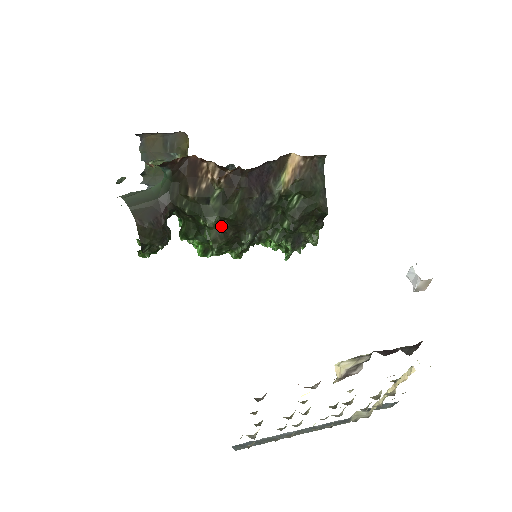
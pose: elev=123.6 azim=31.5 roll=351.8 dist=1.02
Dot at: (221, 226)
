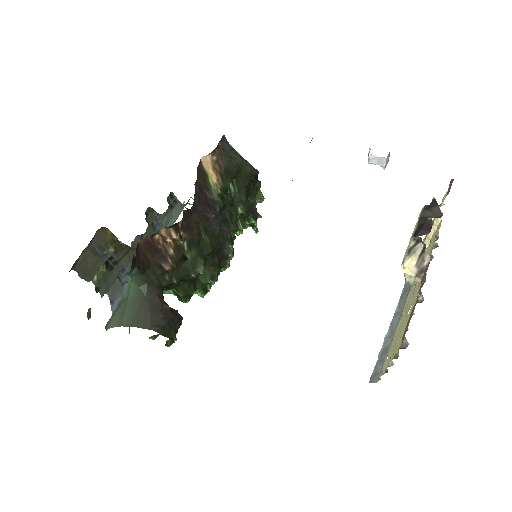
Dot at: (207, 263)
